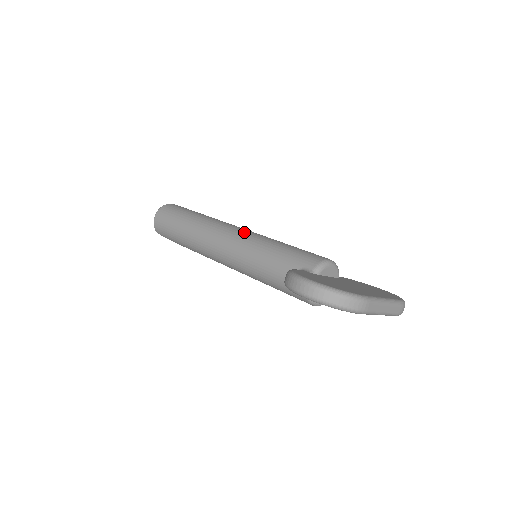
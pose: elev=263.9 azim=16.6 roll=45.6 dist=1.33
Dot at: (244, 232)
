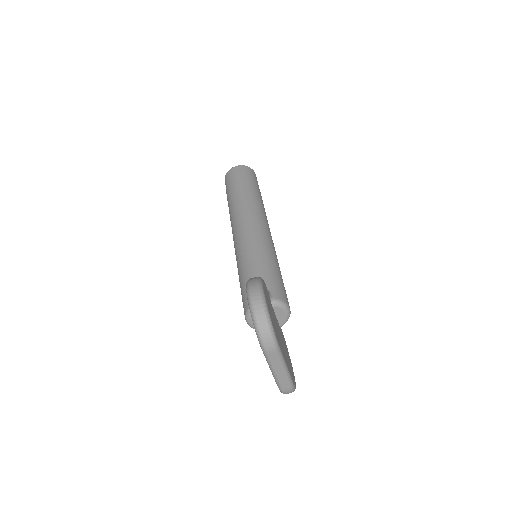
Dot at: (269, 235)
